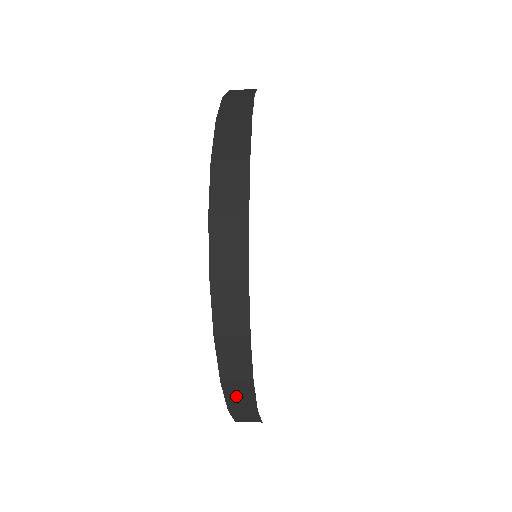
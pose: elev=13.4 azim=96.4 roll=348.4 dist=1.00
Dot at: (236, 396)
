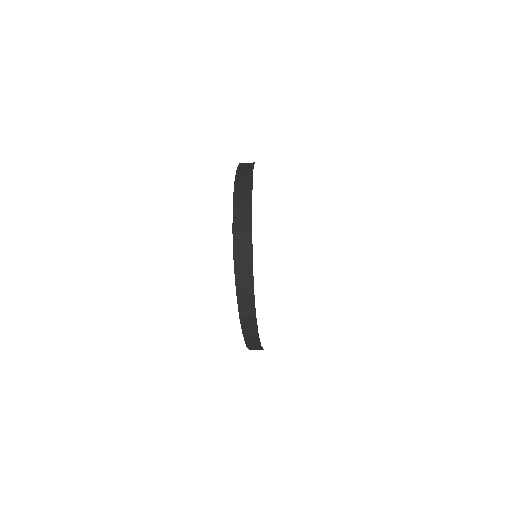
Dot at: (247, 325)
